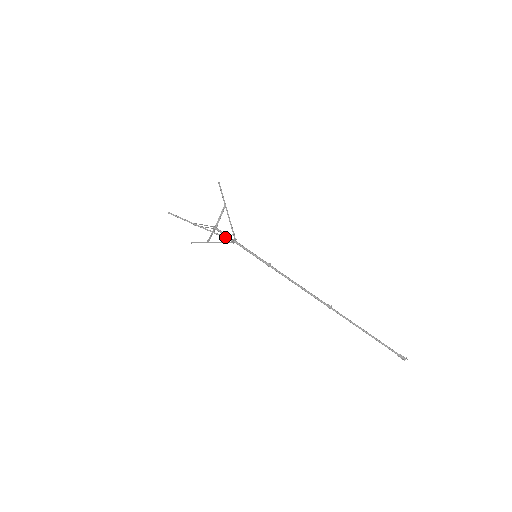
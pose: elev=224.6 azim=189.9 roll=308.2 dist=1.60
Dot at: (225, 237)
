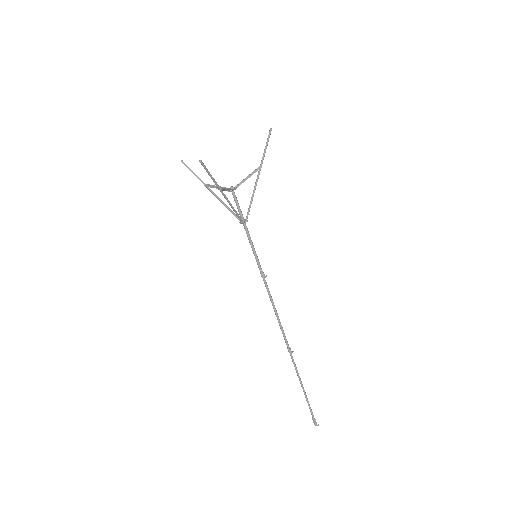
Dot at: (239, 216)
